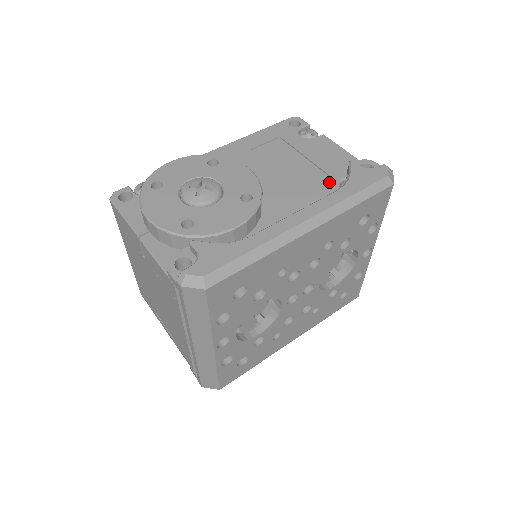
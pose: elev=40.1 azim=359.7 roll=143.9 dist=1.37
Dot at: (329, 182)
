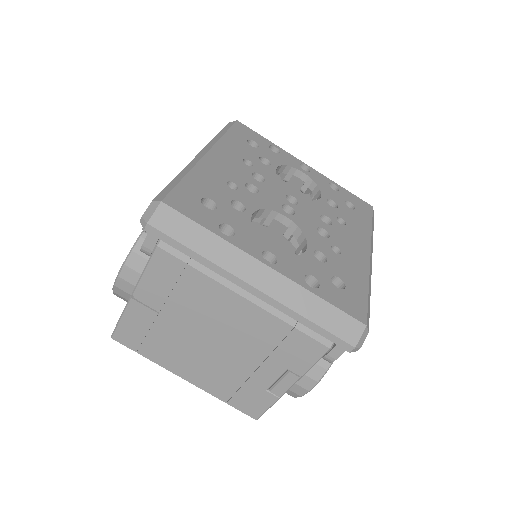
Dot at: occluded
